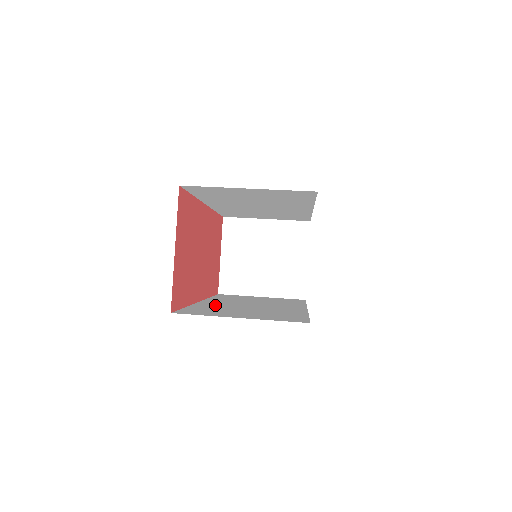
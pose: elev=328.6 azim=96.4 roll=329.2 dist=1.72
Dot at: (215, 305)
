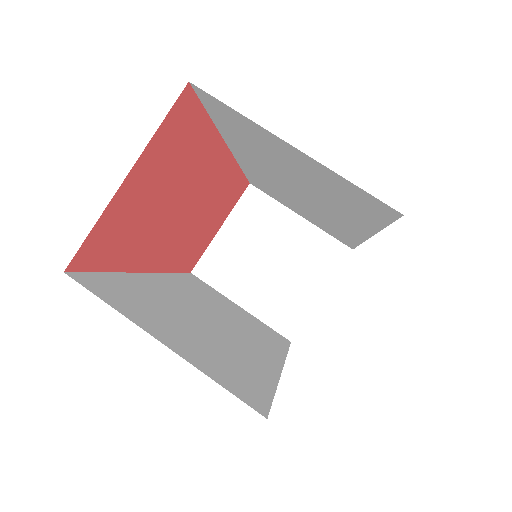
Dot at: (160, 291)
